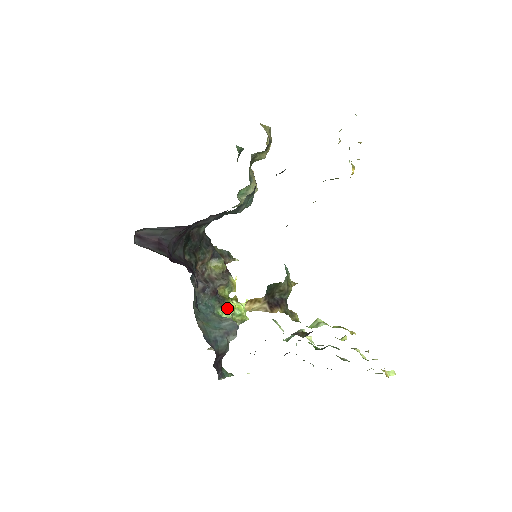
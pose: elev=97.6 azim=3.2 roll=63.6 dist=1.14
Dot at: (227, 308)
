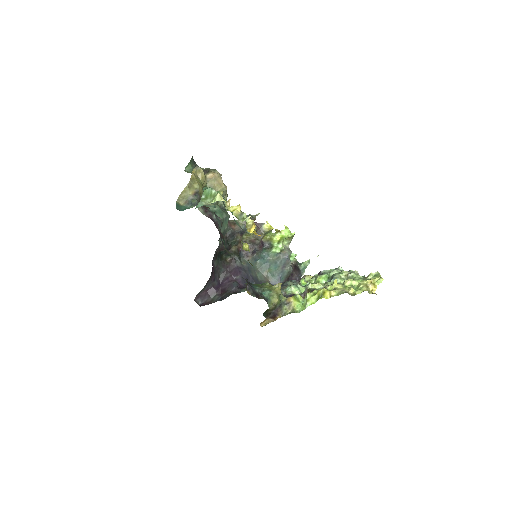
Dot at: (276, 245)
